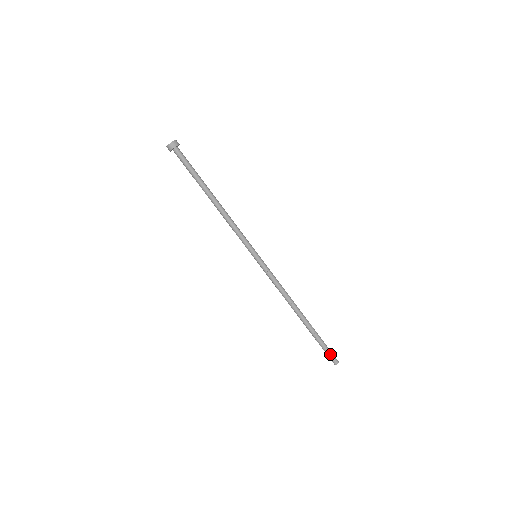
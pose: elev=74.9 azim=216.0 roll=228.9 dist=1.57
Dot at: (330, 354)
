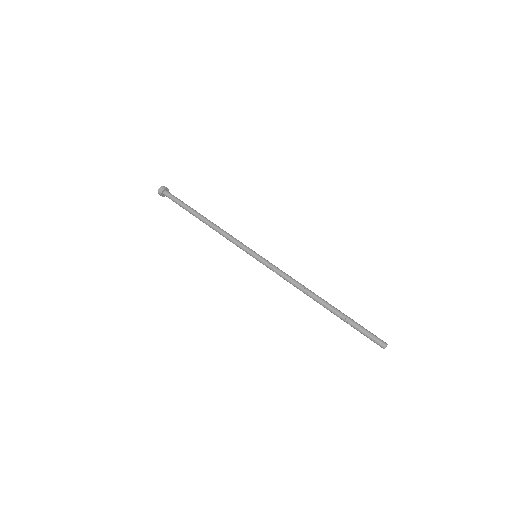
Dot at: (372, 336)
